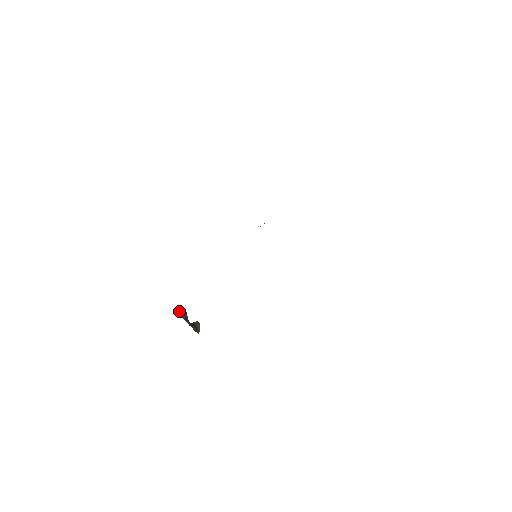
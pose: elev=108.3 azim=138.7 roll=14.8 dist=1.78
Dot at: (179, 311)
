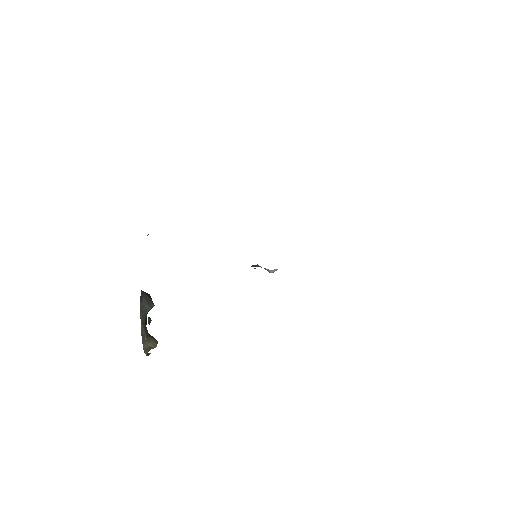
Dot at: (146, 295)
